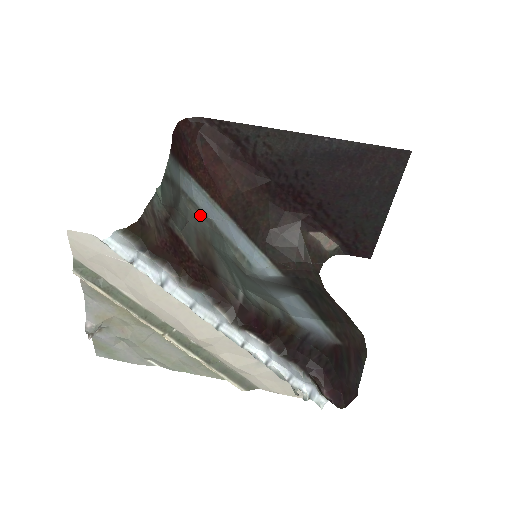
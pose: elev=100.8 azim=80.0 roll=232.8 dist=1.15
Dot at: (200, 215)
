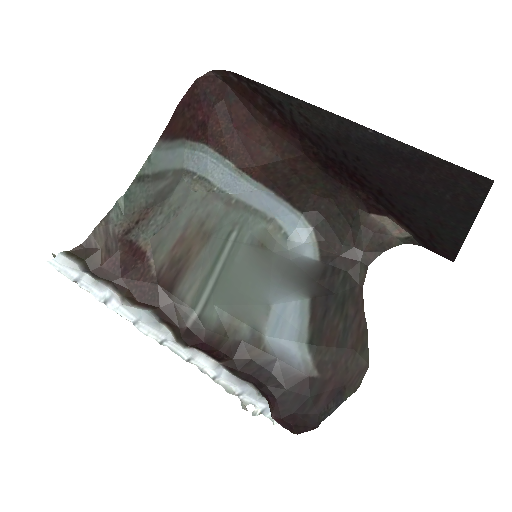
Dot at: (212, 194)
